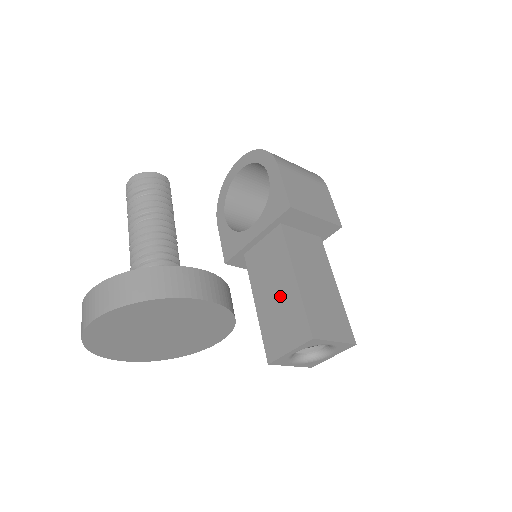
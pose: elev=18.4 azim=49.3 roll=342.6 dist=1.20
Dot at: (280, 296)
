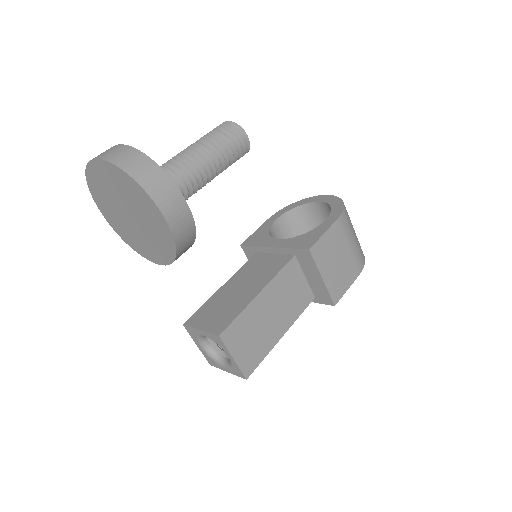
Dot at: (239, 294)
